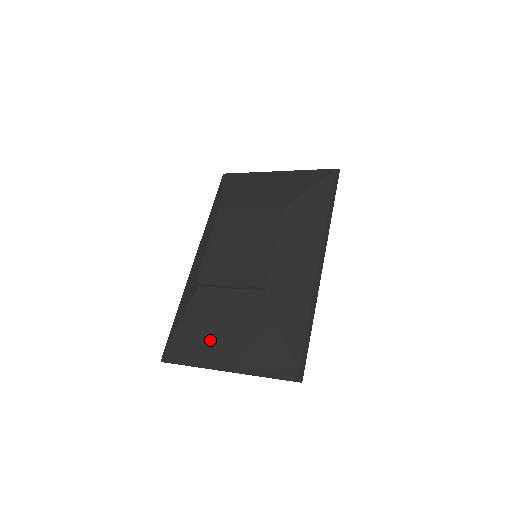
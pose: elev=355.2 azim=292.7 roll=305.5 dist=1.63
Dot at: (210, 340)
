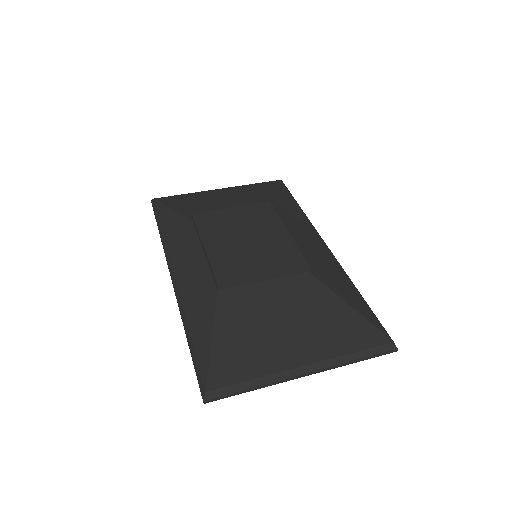
Dot at: (268, 345)
